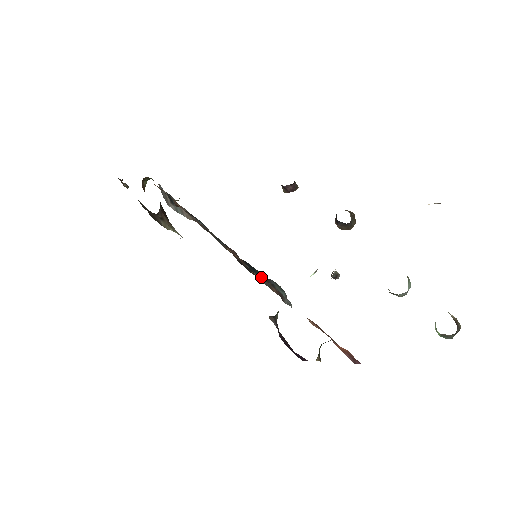
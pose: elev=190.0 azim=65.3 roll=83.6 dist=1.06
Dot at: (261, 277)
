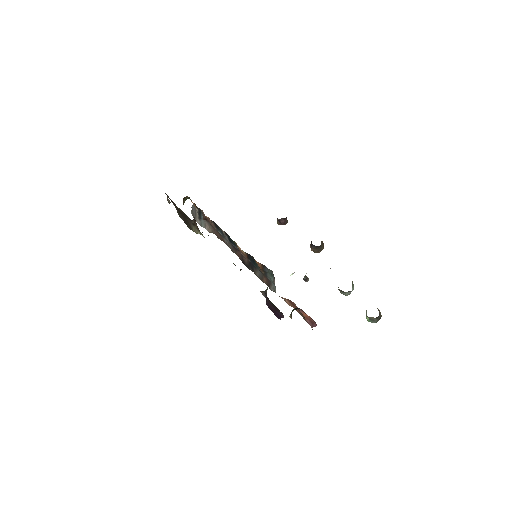
Dot at: (260, 265)
